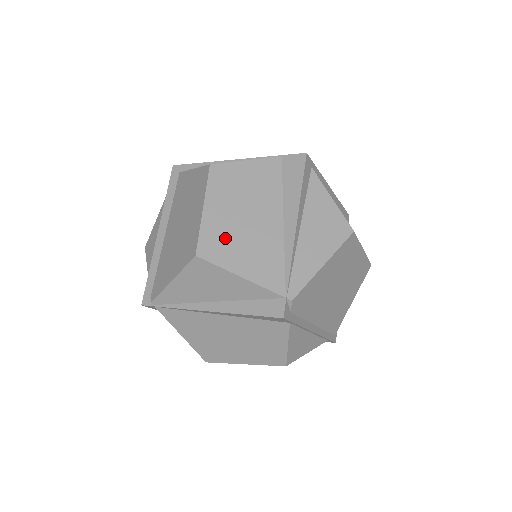
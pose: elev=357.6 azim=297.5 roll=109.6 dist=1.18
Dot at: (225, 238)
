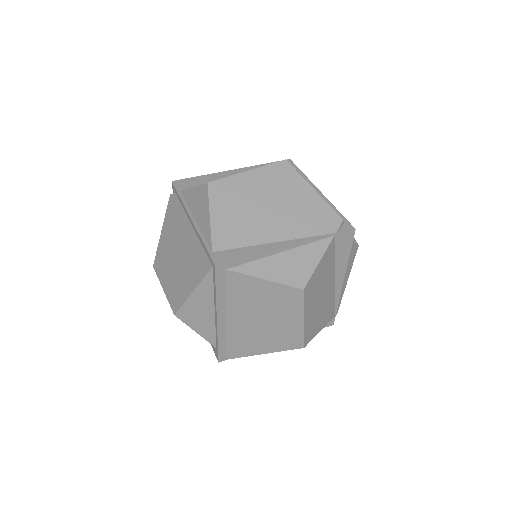
Dot at: (314, 322)
